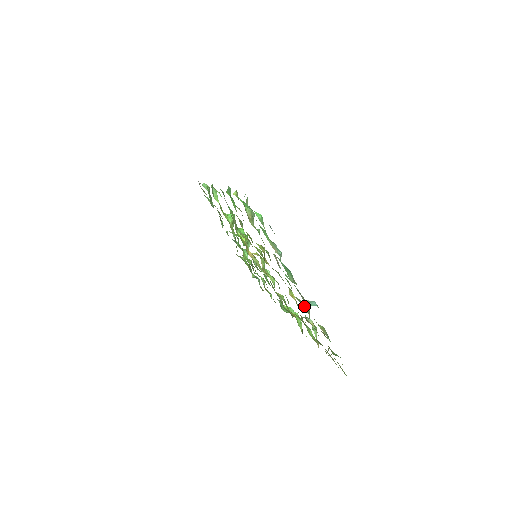
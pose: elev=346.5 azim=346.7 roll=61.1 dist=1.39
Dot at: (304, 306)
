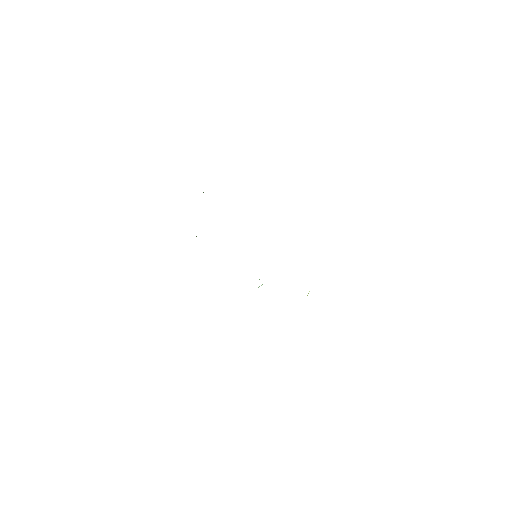
Dot at: occluded
